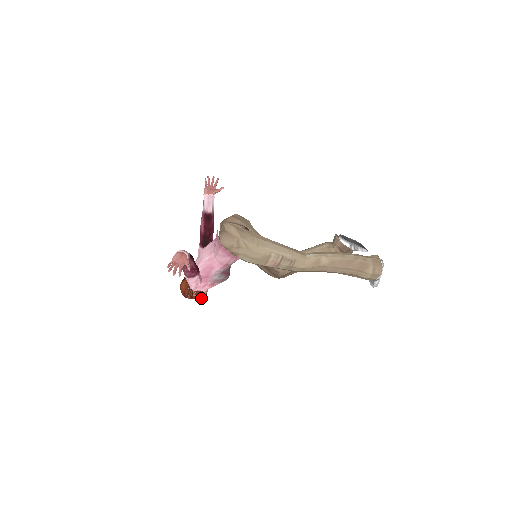
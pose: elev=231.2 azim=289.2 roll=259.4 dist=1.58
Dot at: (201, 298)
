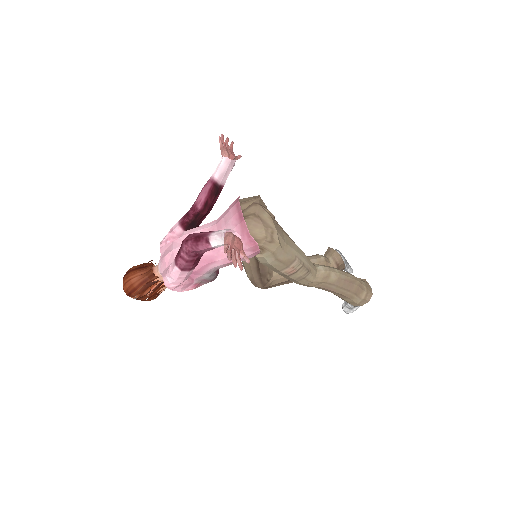
Dot at: occluded
